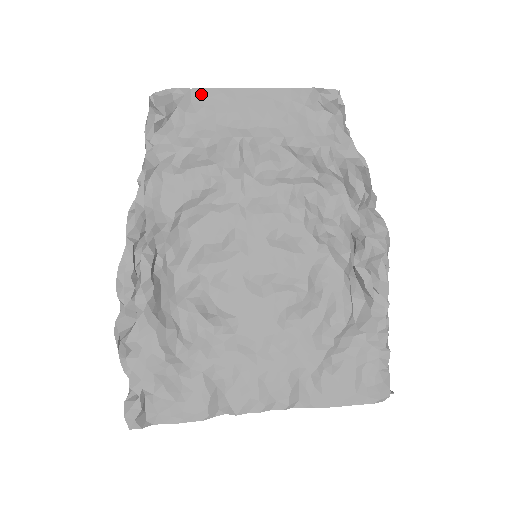
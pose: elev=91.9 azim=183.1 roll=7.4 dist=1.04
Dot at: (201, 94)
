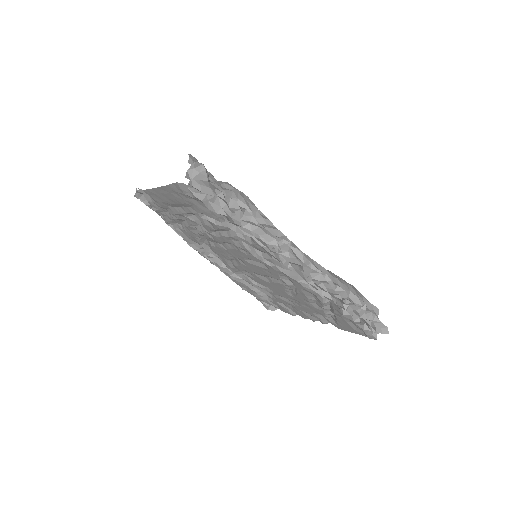
Dot at: (146, 193)
